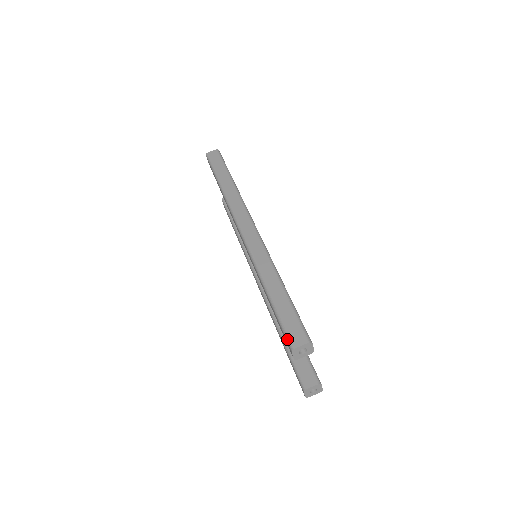
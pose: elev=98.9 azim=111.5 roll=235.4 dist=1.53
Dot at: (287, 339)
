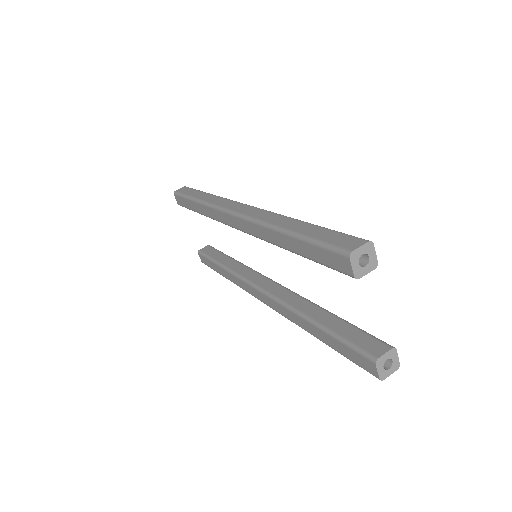
Dot at: (337, 250)
